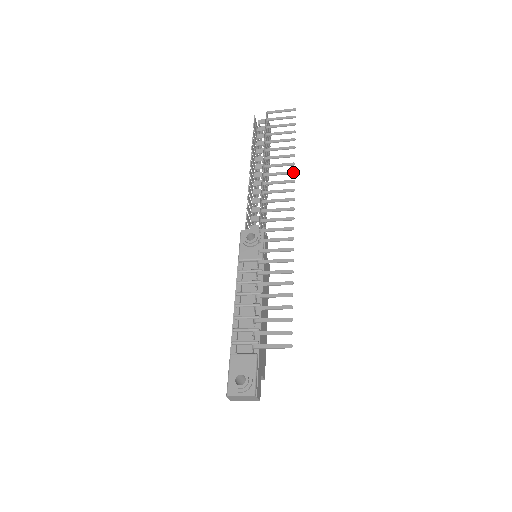
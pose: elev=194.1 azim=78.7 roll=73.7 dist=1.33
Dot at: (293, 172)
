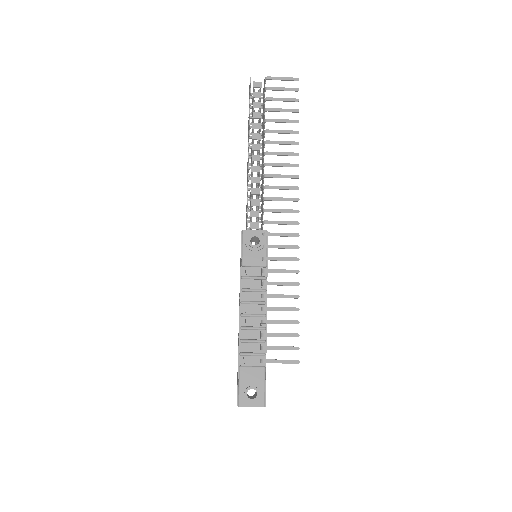
Dot at: (297, 165)
